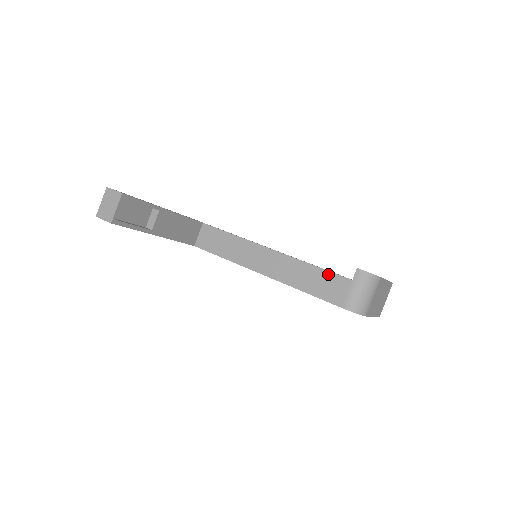
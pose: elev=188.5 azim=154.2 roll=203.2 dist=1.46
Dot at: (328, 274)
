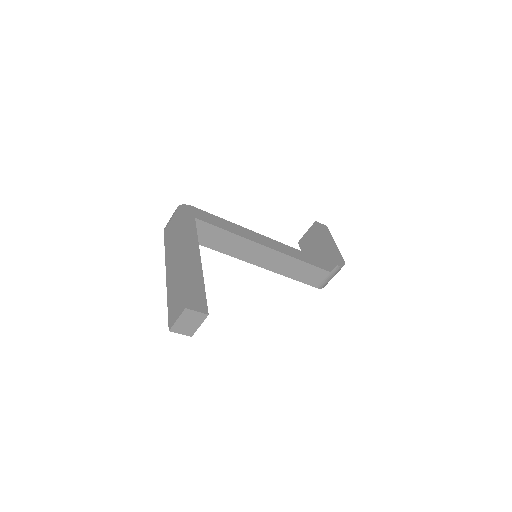
Dot at: (314, 268)
